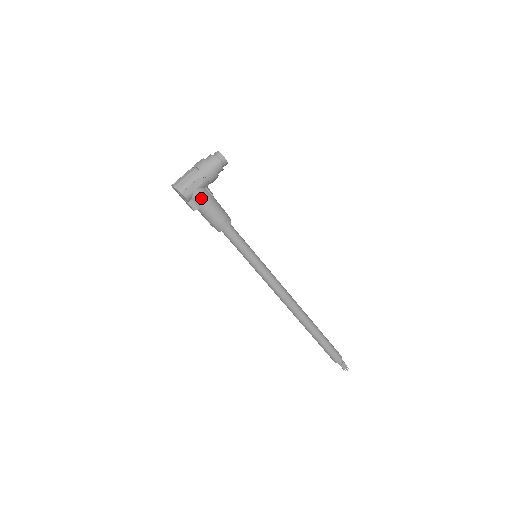
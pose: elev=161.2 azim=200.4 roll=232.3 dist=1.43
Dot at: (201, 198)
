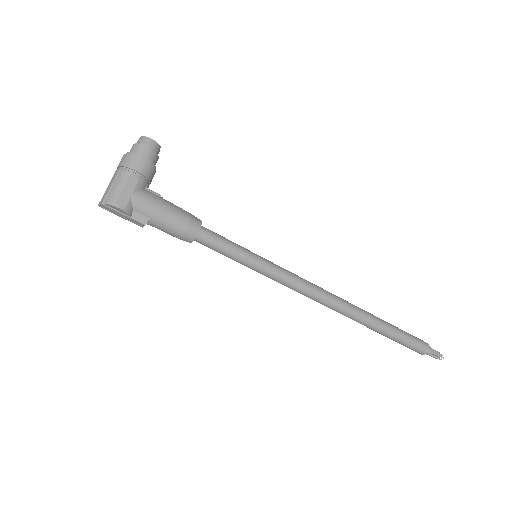
Dot at: (145, 203)
